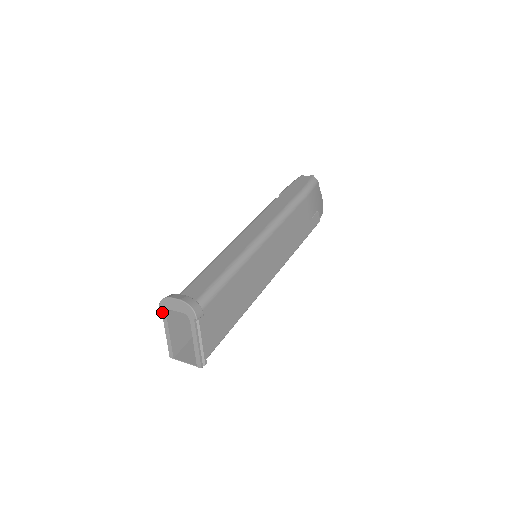
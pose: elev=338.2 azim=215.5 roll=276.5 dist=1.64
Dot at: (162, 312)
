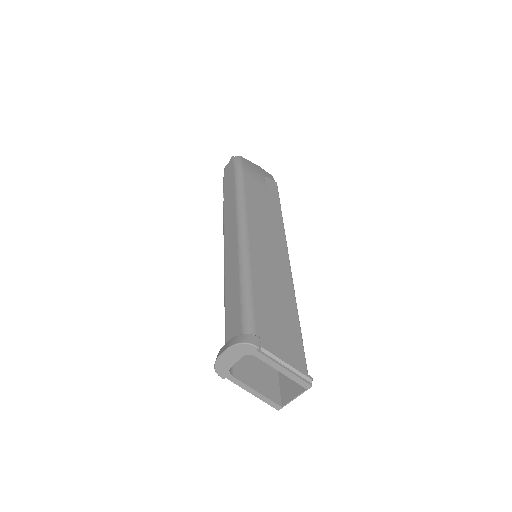
Dot at: occluded
